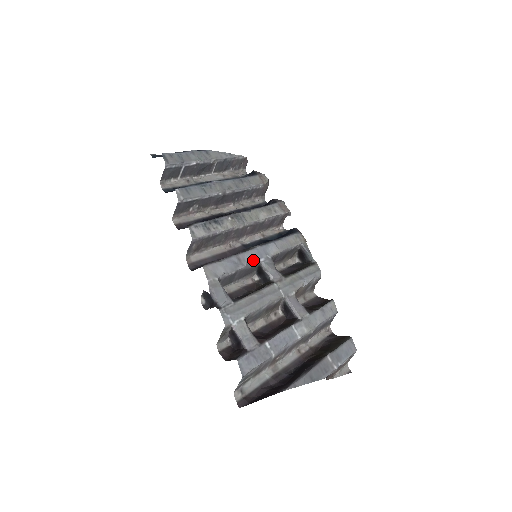
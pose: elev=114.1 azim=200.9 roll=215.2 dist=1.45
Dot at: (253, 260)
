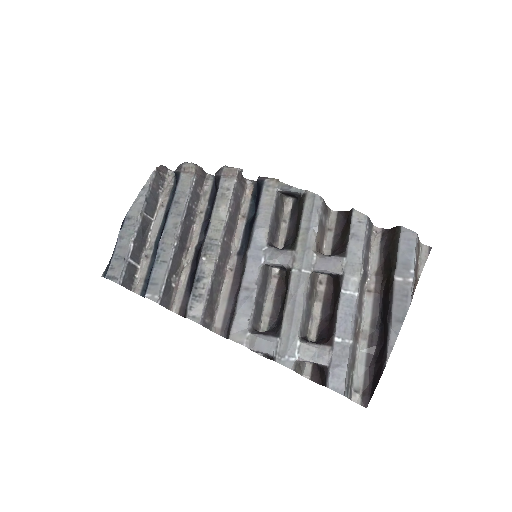
Dot at: (256, 273)
